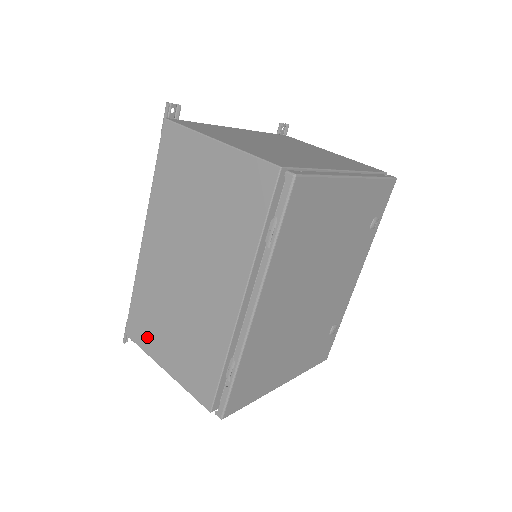
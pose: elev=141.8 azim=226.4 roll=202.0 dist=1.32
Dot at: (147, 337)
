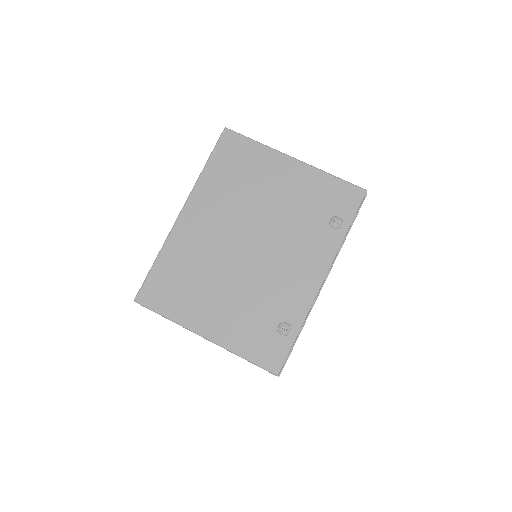
Dot at: occluded
